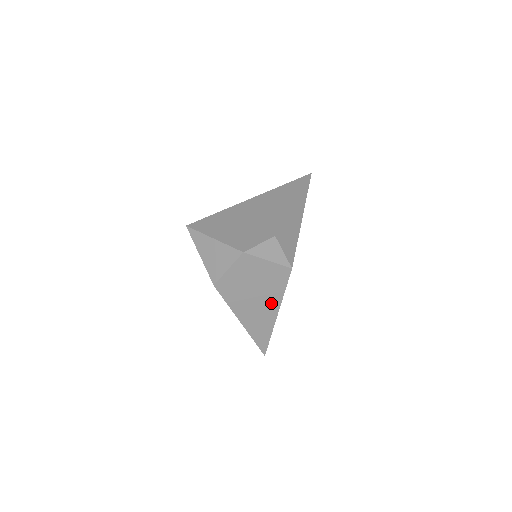
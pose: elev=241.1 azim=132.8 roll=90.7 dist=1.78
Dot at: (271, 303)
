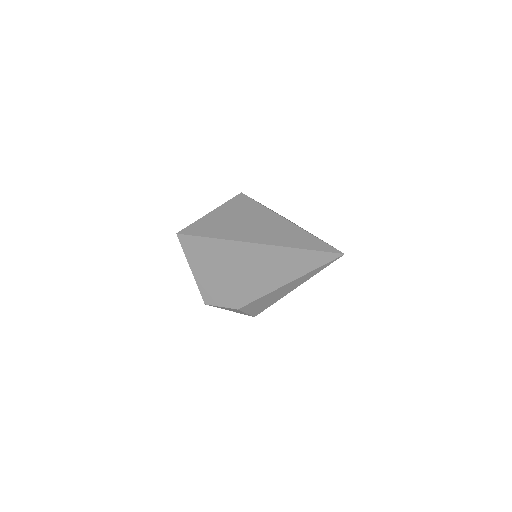
Dot at: occluded
